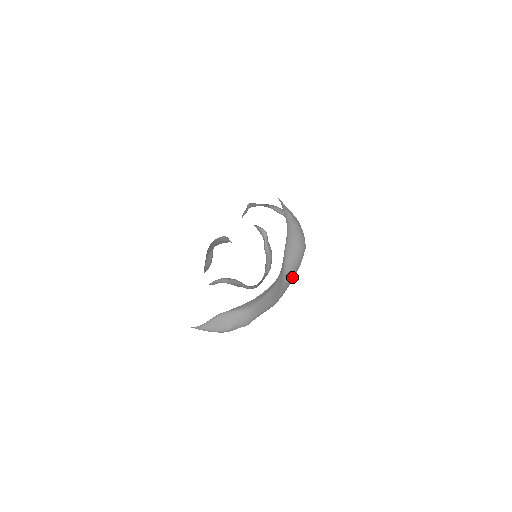
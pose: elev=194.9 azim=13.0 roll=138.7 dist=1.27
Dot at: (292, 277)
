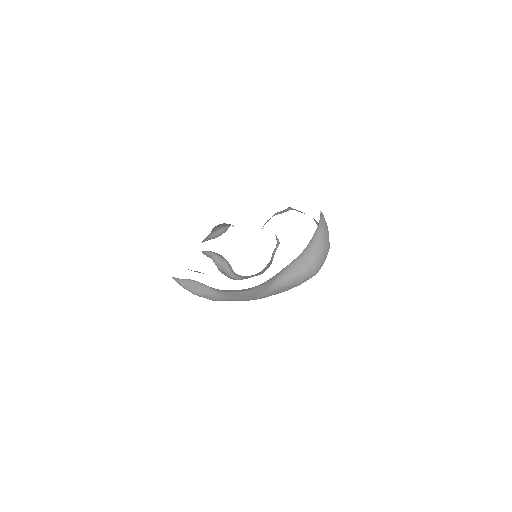
Dot at: (283, 290)
